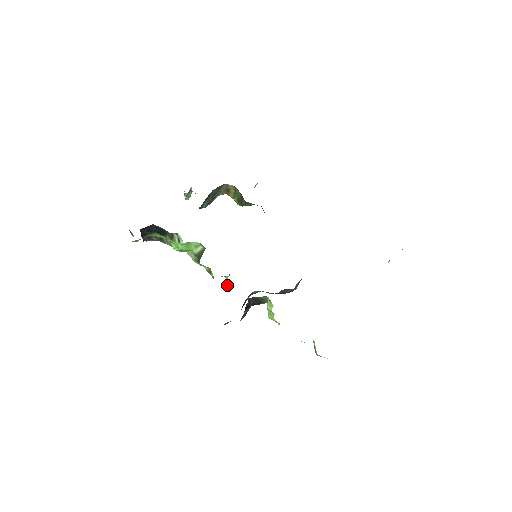
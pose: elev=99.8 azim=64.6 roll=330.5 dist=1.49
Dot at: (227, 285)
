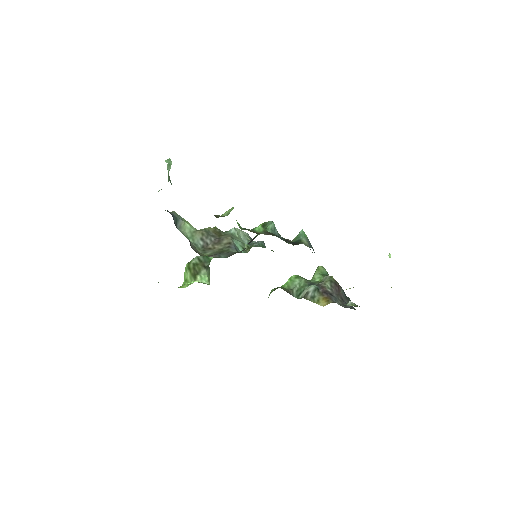
Dot at: occluded
